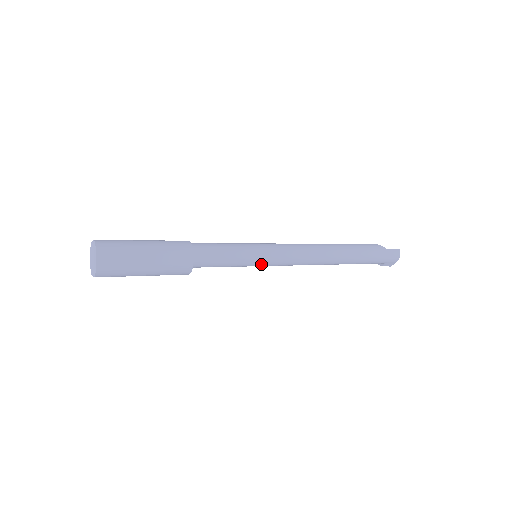
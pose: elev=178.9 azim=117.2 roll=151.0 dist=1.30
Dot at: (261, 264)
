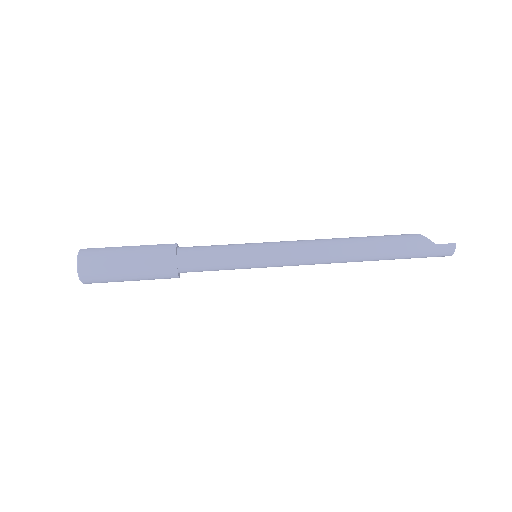
Dot at: (259, 267)
